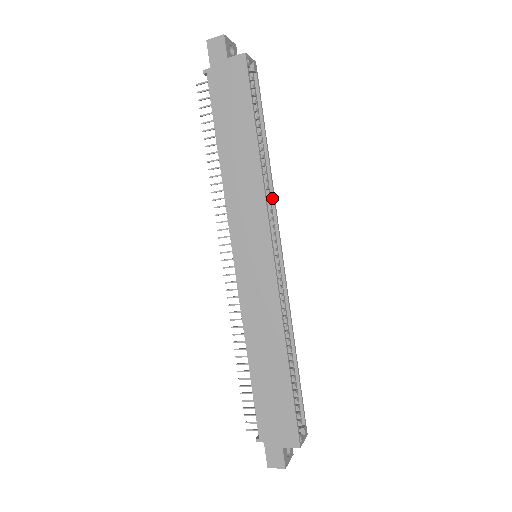
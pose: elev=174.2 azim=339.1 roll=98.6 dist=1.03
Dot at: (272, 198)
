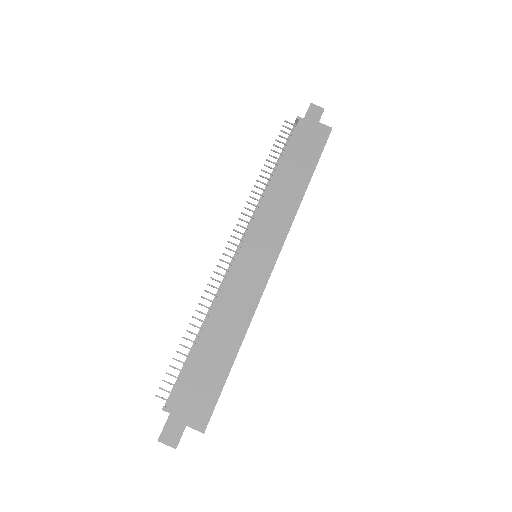
Dot at: occluded
